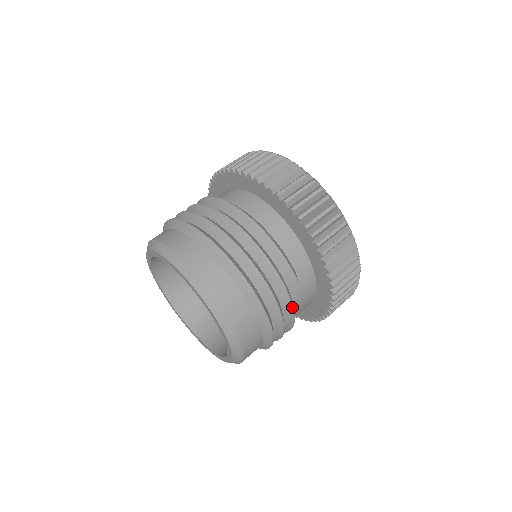
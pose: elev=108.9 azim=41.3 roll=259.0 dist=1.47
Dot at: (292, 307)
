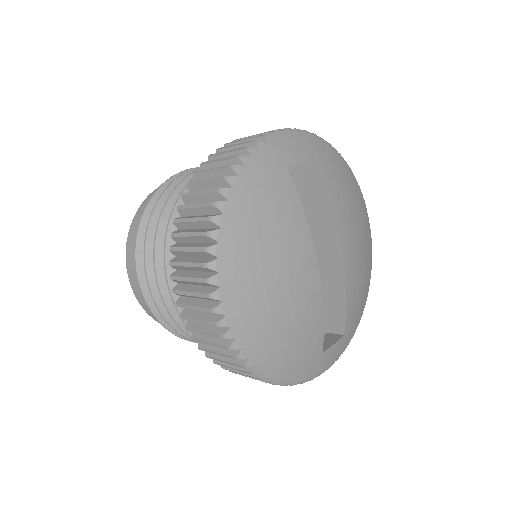
Dot at: occluded
